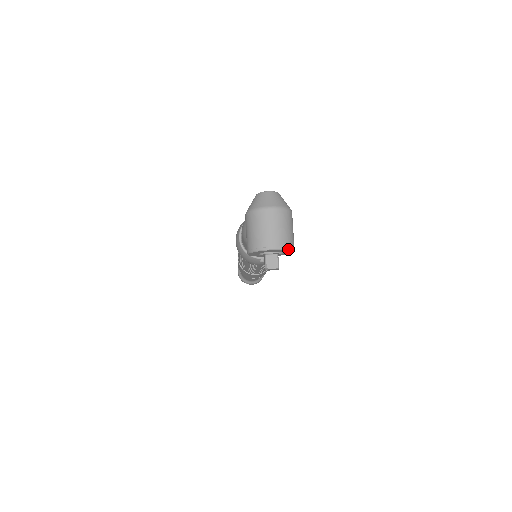
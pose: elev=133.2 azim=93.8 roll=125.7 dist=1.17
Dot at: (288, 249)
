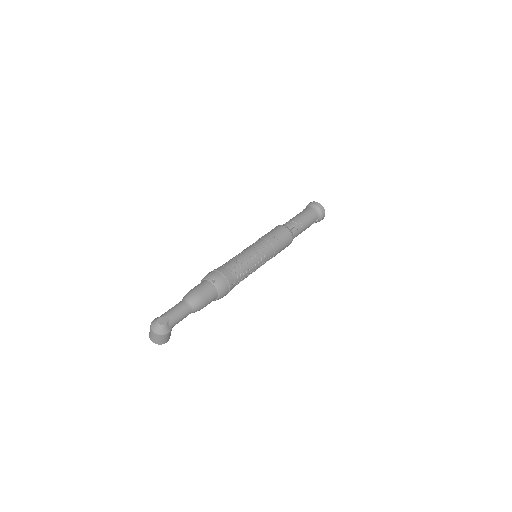
Dot at: (158, 344)
